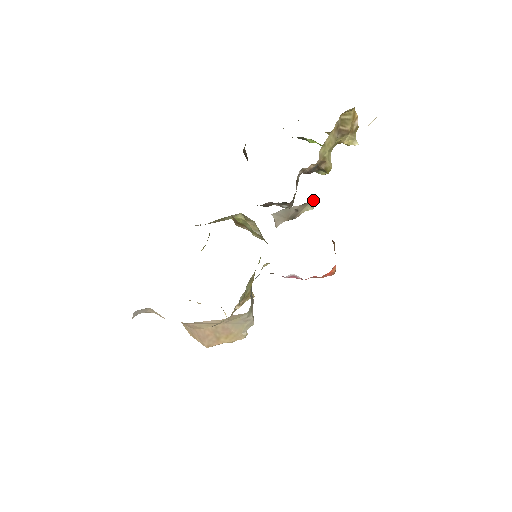
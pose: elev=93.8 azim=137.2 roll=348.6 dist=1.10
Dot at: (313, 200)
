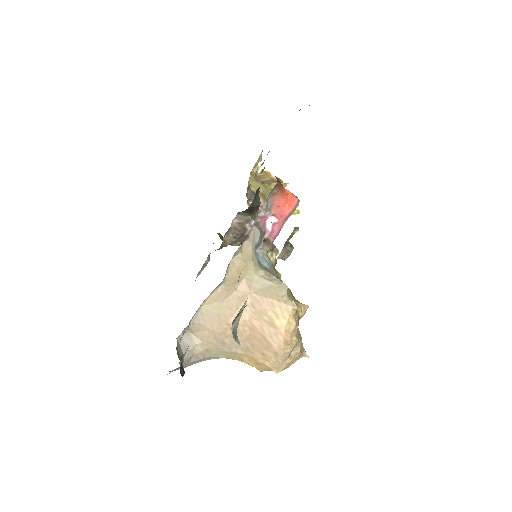
Dot at: (294, 228)
